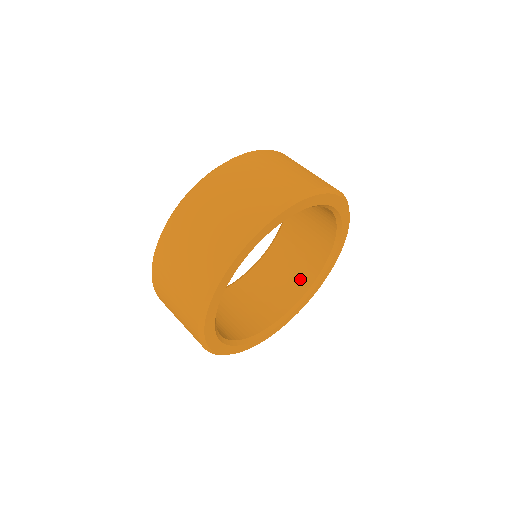
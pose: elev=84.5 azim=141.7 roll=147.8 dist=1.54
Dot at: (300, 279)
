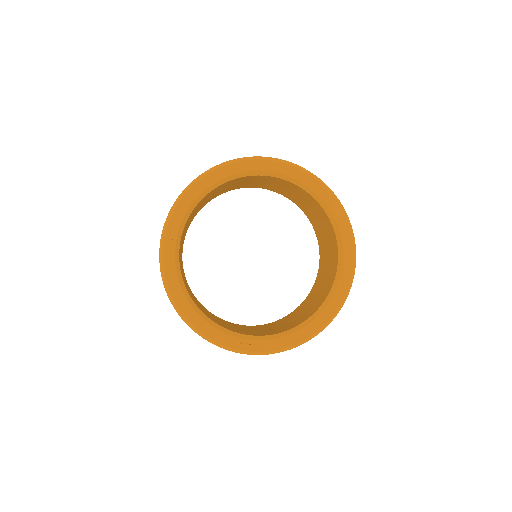
Dot at: (333, 263)
